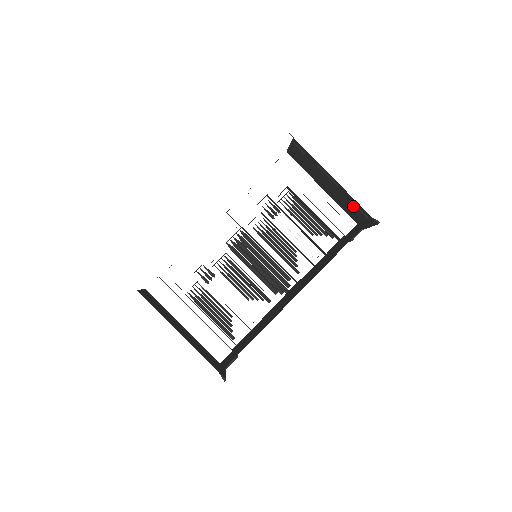
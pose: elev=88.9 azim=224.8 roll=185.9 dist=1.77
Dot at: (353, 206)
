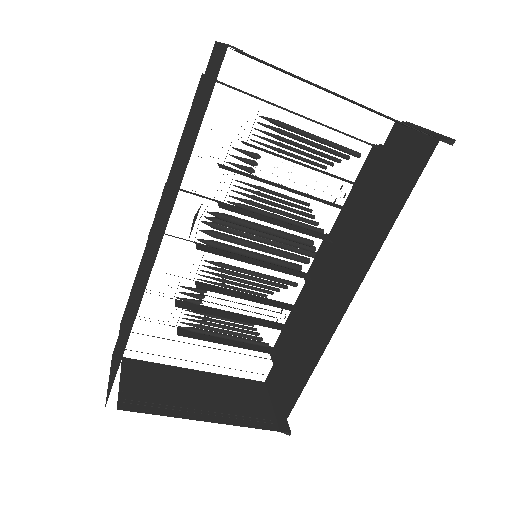
Dot at: occluded
